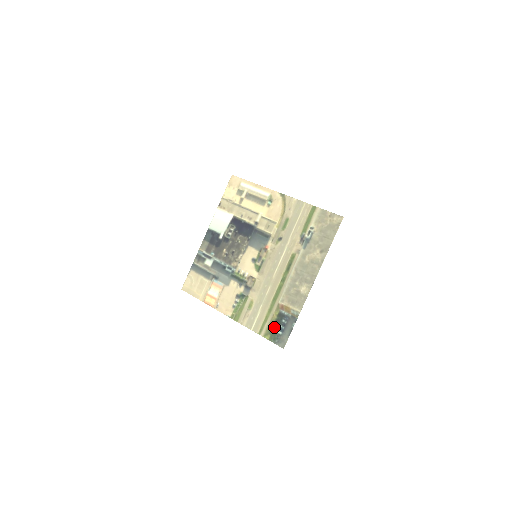
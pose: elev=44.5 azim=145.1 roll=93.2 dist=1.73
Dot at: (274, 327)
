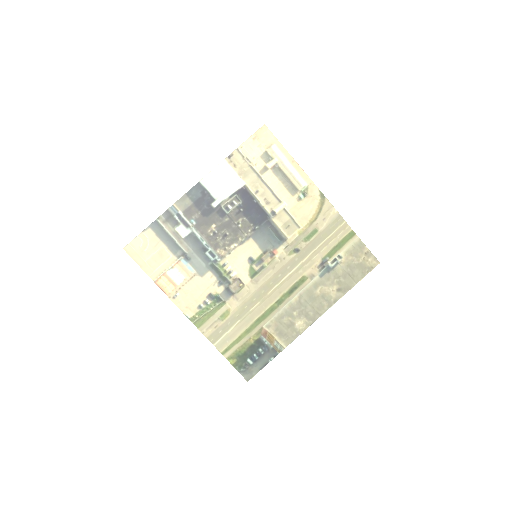
Dot at: (246, 353)
